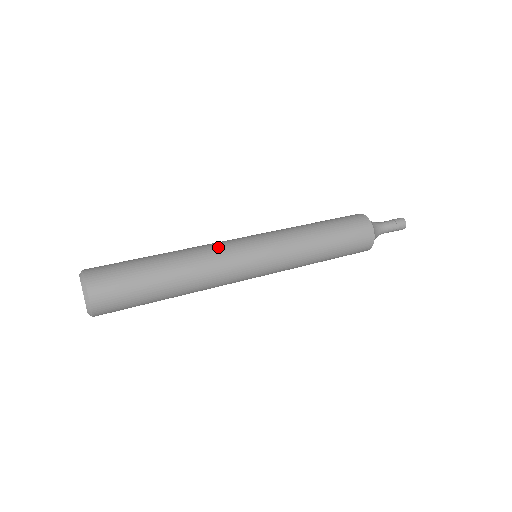
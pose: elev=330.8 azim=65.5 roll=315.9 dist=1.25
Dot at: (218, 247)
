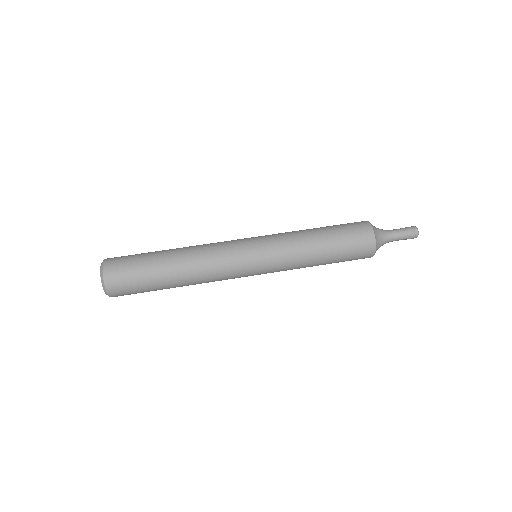
Dot at: (217, 243)
